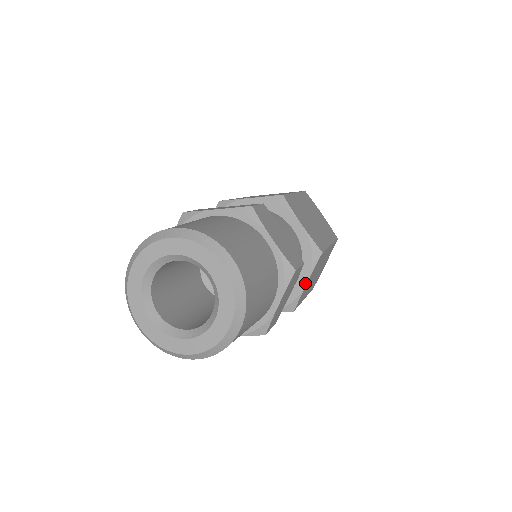
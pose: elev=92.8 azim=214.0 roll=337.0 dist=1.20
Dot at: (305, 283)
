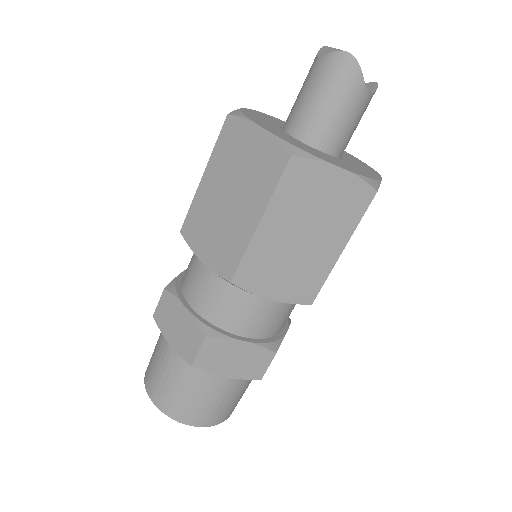
Dot at: occluded
